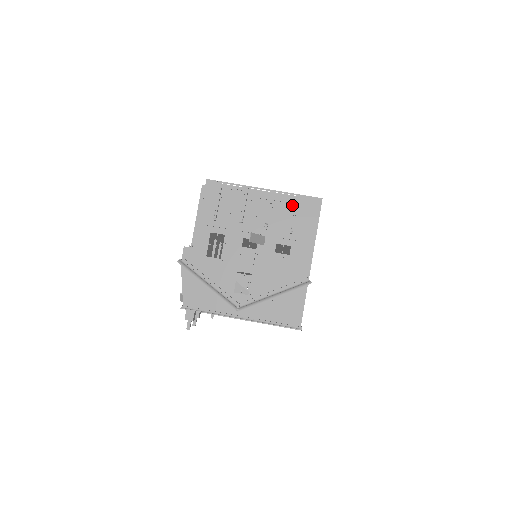
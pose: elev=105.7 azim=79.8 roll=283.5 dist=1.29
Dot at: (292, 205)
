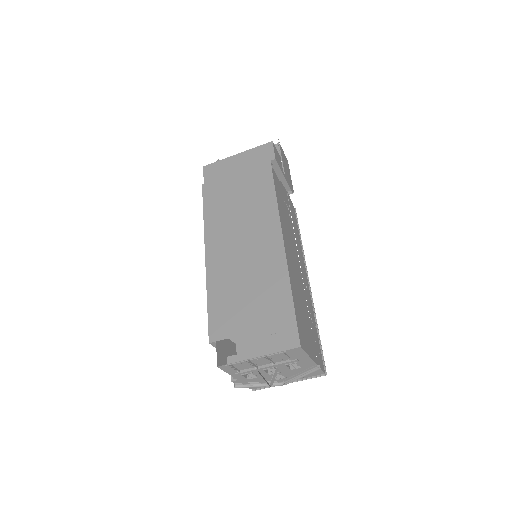
Dot at: (282, 353)
